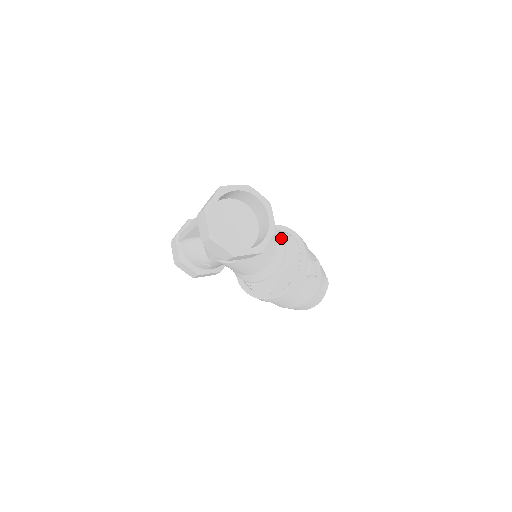
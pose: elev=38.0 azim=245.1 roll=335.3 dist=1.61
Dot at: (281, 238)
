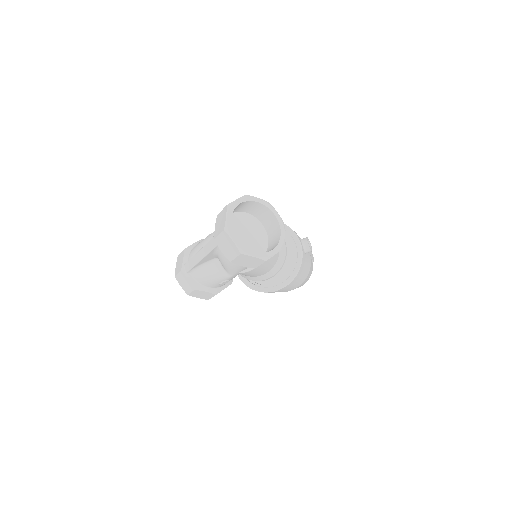
Dot at: occluded
